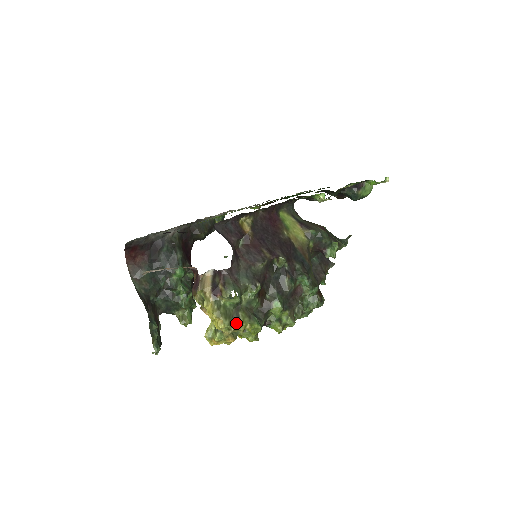
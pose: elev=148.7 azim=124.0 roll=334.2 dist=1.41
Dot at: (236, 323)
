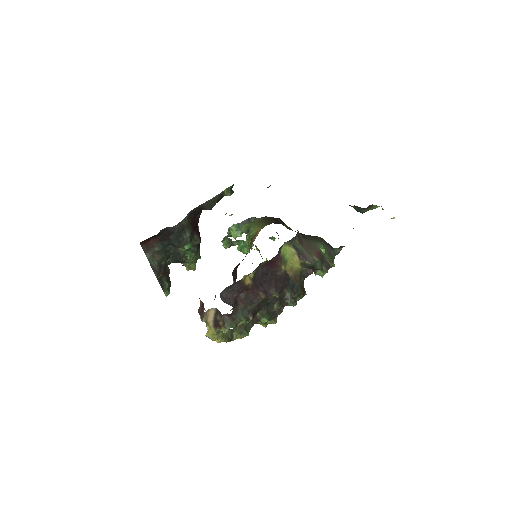
Dot at: (230, 340)
